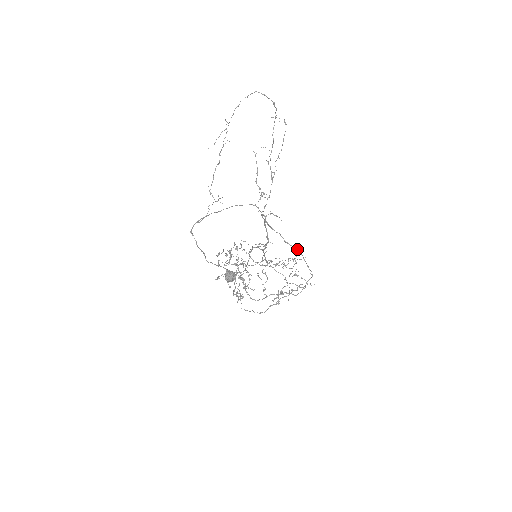
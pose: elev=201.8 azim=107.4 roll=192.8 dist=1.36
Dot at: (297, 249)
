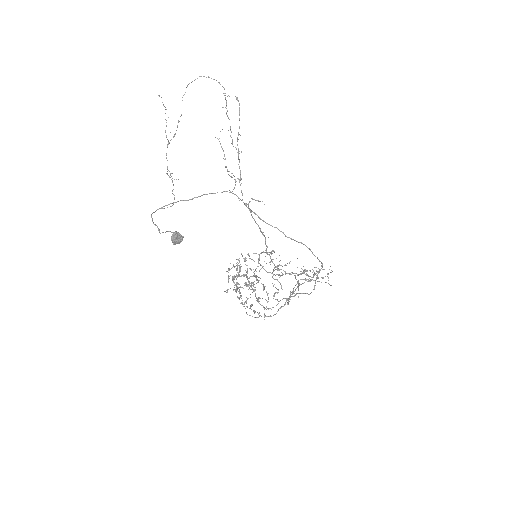
Dot at: (302, 243)
